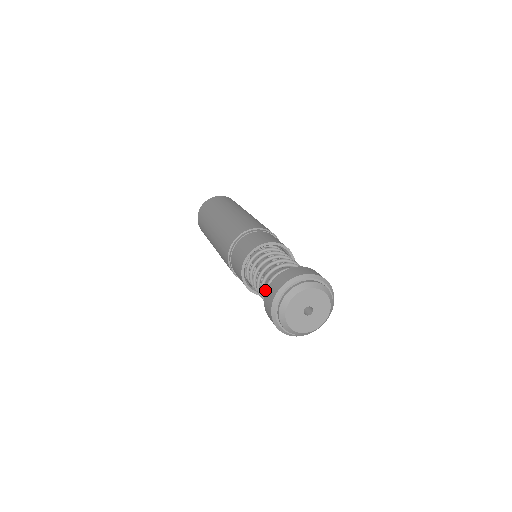
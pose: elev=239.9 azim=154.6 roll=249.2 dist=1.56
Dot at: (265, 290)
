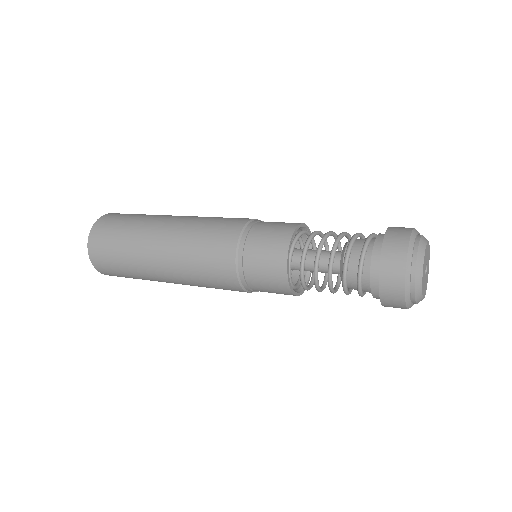
Dot at: (361, 265)
